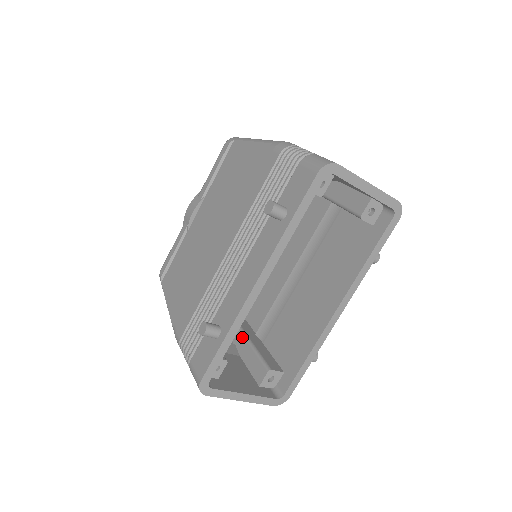
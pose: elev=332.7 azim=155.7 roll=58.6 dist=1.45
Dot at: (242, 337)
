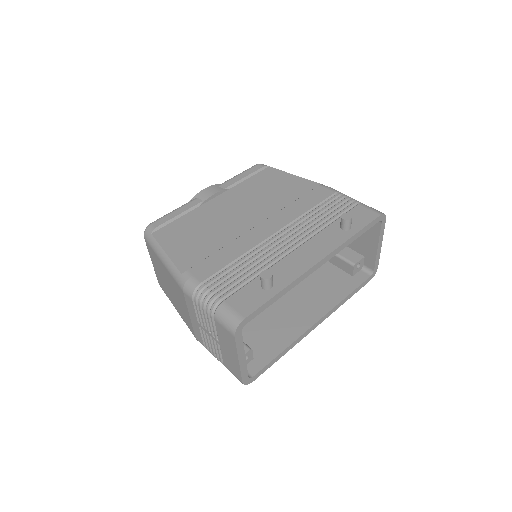
Dot at: occluded
